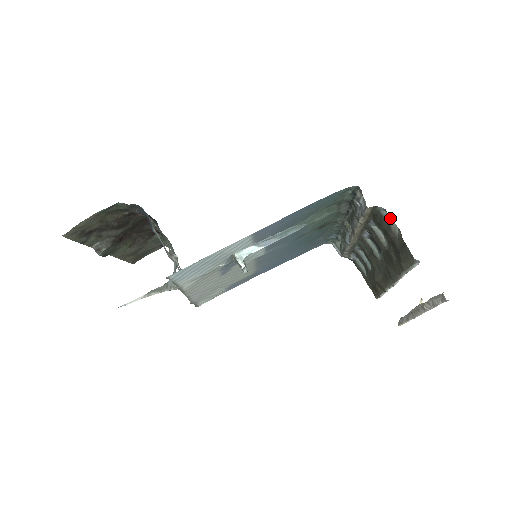
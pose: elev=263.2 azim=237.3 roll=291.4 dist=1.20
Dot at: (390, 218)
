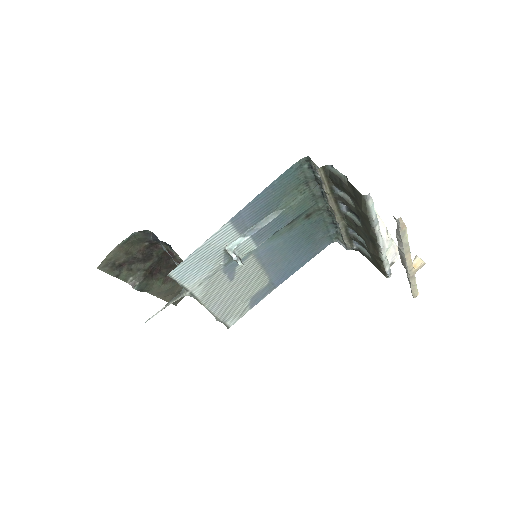
Dot at: (338, 172)
